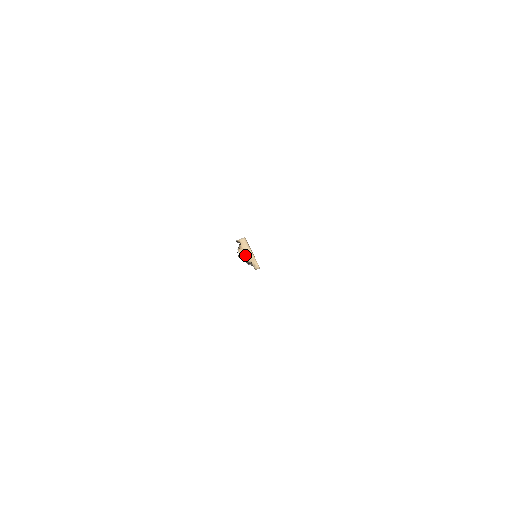
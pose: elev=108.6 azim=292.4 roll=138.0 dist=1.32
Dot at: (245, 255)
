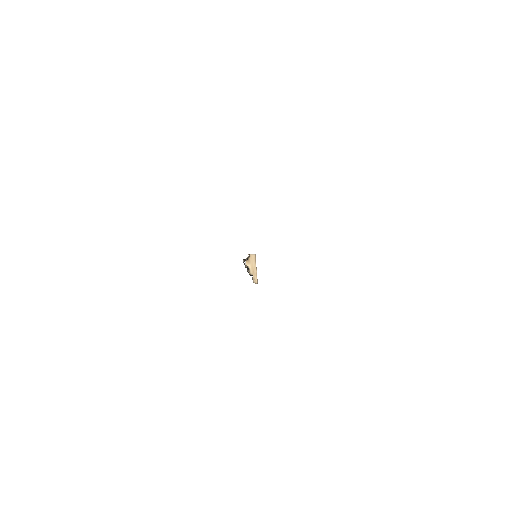
Dot at: (250, 268)
